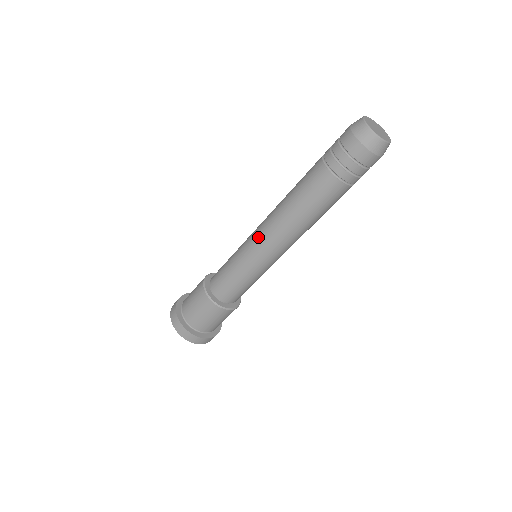
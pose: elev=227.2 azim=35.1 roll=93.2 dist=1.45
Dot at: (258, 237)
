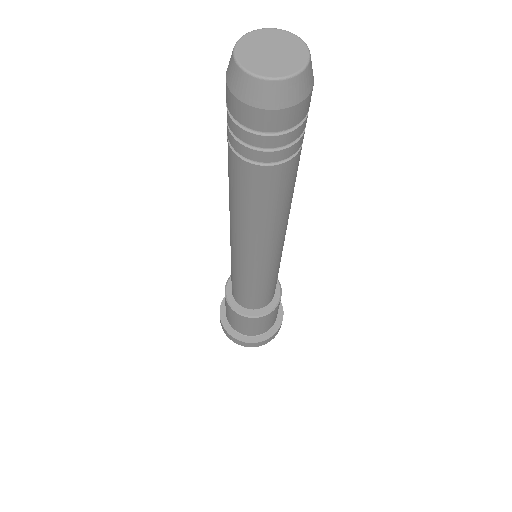
Dot at: (232, 248)
